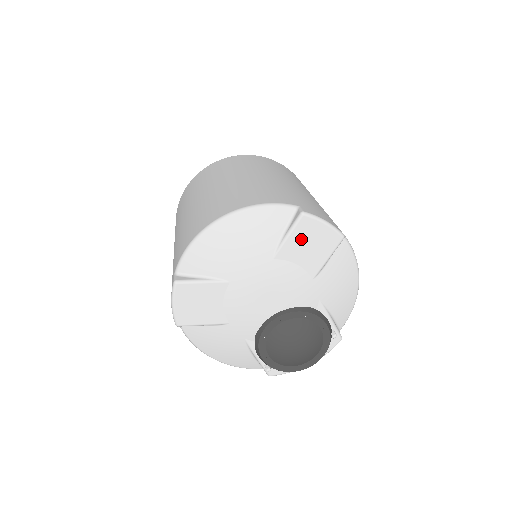
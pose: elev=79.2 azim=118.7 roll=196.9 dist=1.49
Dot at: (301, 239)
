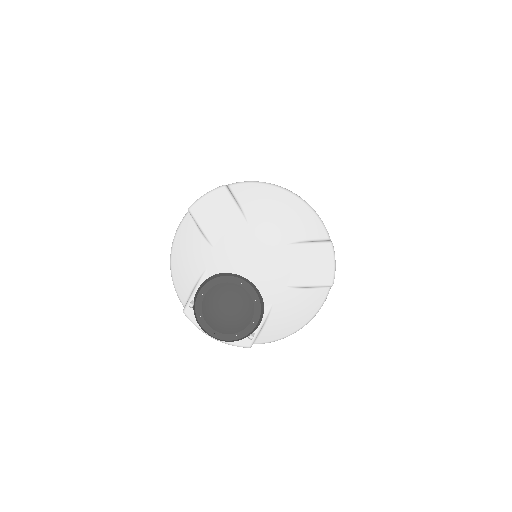
Dot at: (312, 255)
